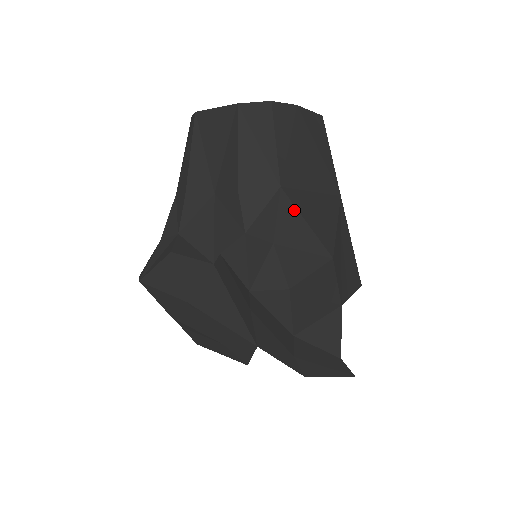
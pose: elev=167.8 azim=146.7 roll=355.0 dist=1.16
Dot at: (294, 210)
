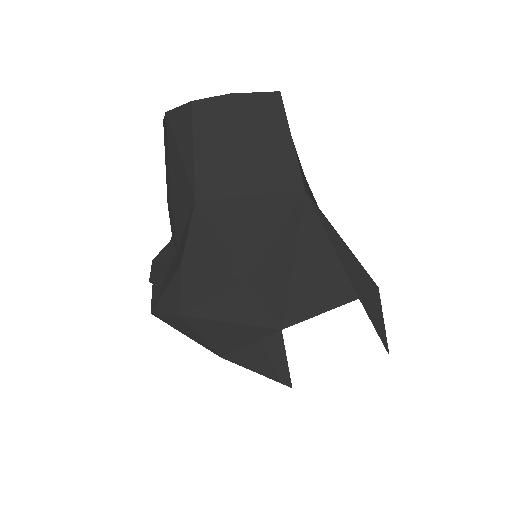
Dot at: (207, 225)
